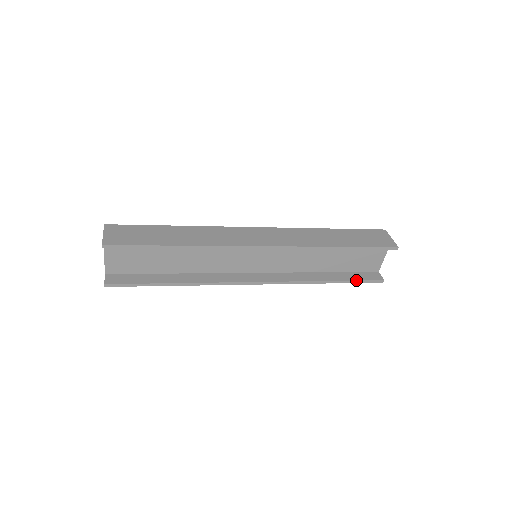
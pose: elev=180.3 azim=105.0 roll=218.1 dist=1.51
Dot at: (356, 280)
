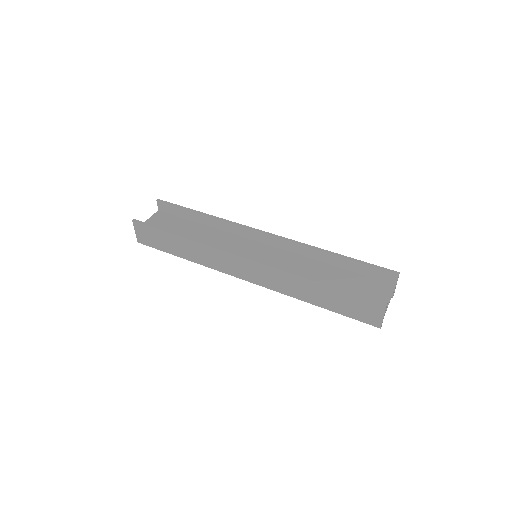
Dot at: occluded
